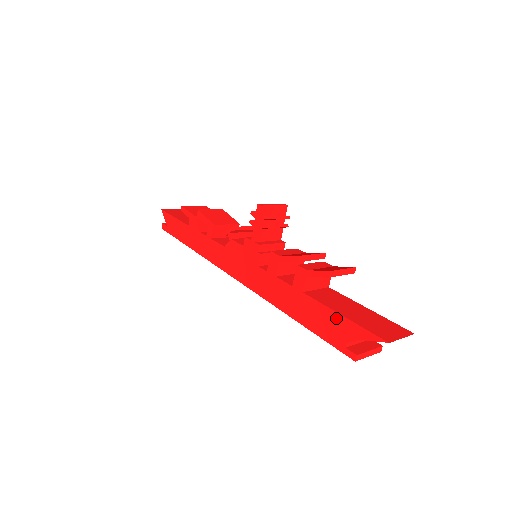
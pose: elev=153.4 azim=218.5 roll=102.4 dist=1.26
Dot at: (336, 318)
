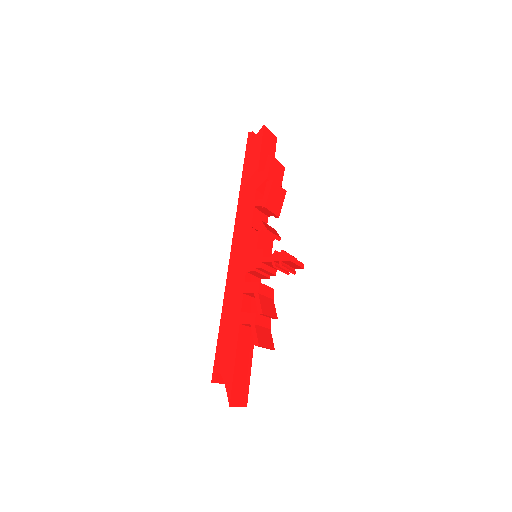
Dot at: (232, 360)
